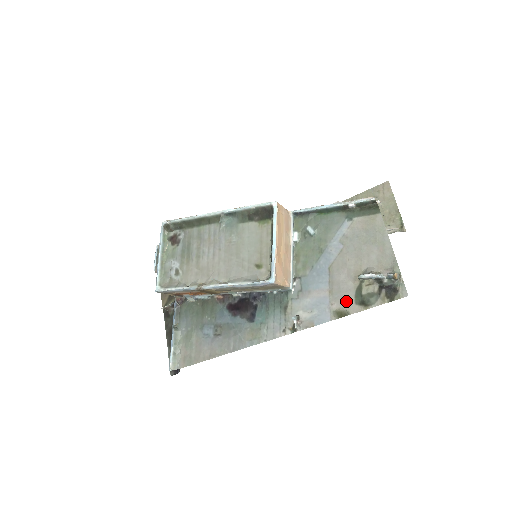
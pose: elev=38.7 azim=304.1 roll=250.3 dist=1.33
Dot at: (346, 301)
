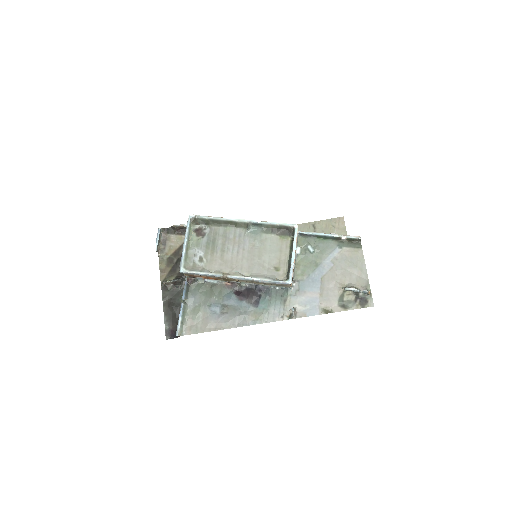
Dot at: (332, 303)
